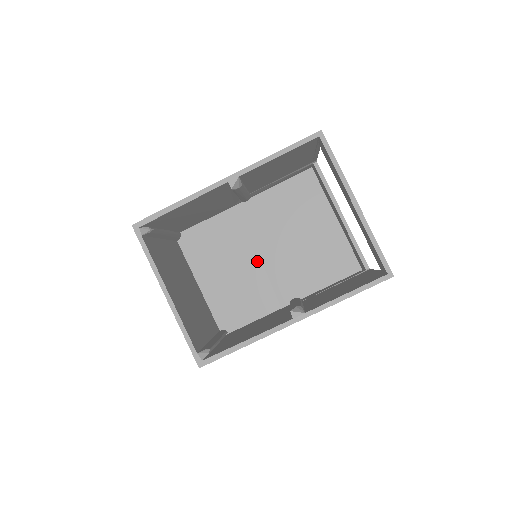
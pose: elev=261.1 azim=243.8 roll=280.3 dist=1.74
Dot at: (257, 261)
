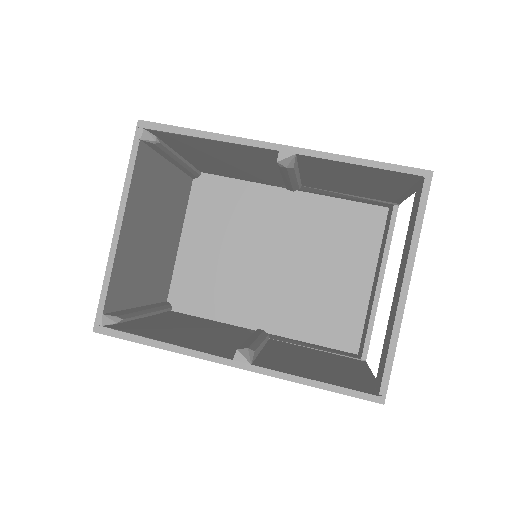
Dot at: (257, 261)
